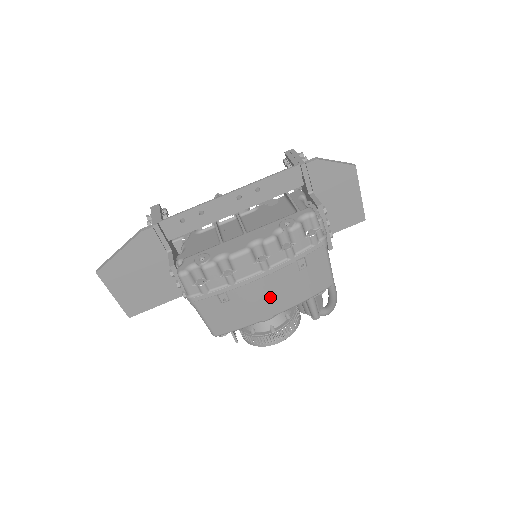
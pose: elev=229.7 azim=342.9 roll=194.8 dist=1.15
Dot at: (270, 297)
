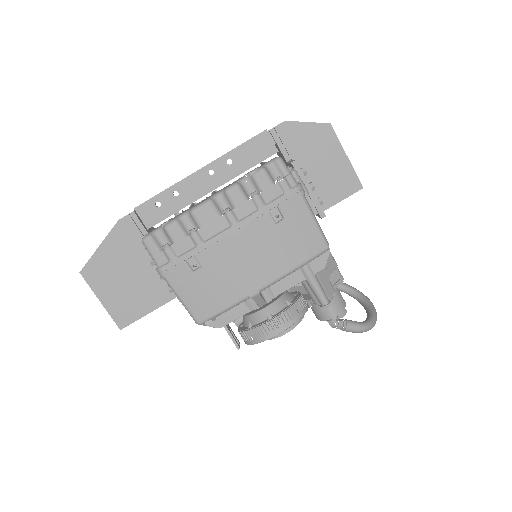
Dot at: (249, 261)
